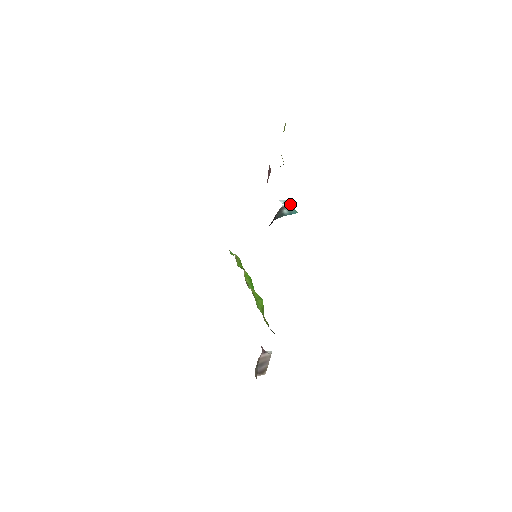
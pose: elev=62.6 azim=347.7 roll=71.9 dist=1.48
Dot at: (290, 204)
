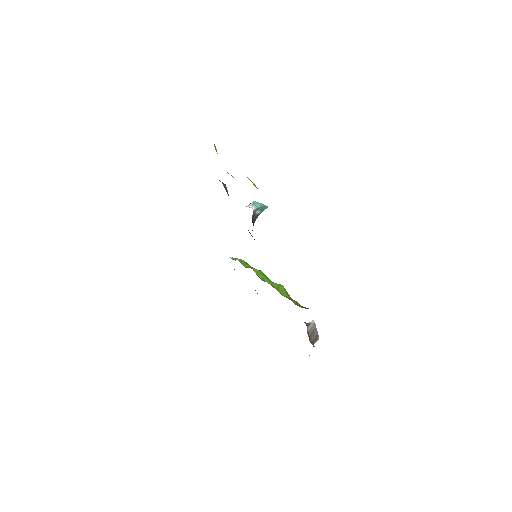
Dot at: (258, 204)
